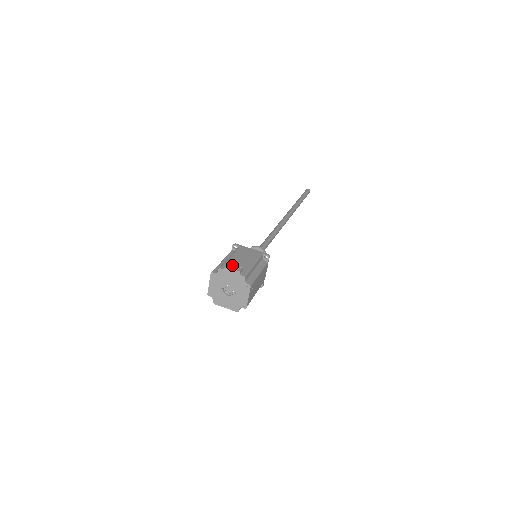
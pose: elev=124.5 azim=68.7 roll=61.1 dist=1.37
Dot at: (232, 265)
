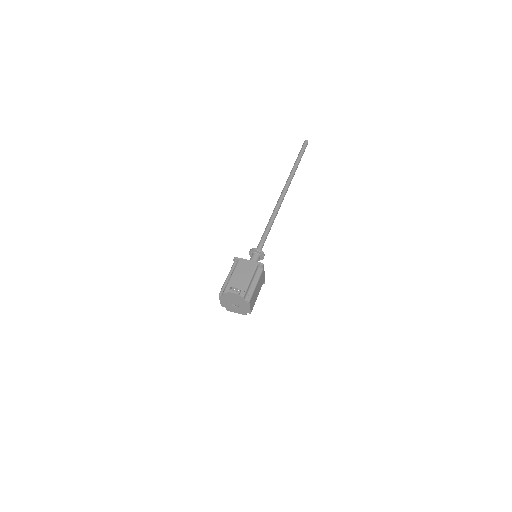
Dot at: (232, 288)
